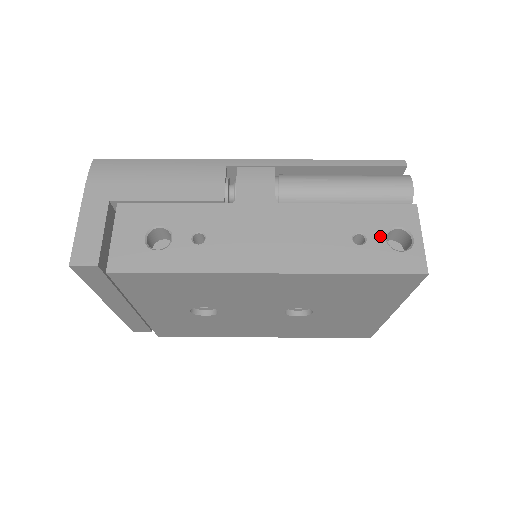
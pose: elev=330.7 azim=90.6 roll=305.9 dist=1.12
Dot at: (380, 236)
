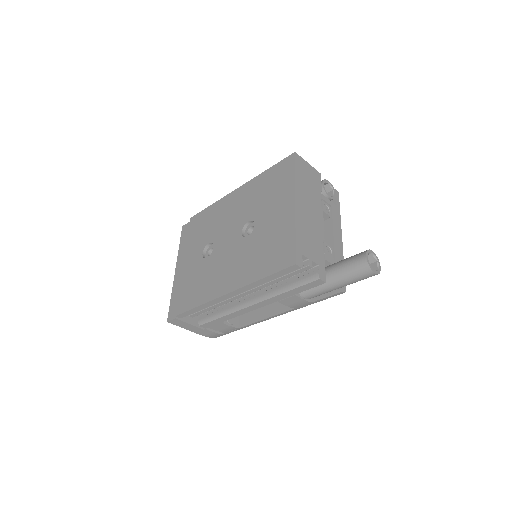
Dot at: occluded
